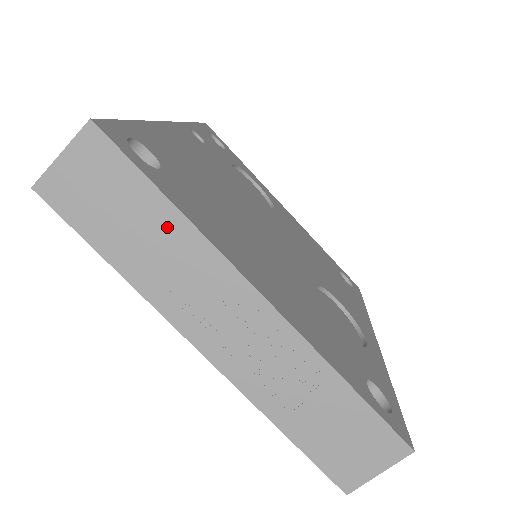
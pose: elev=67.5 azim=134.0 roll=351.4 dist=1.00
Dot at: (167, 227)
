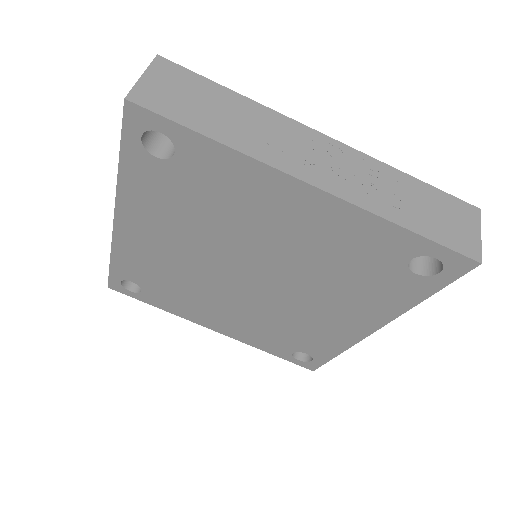
Dot at: (240, 106)
